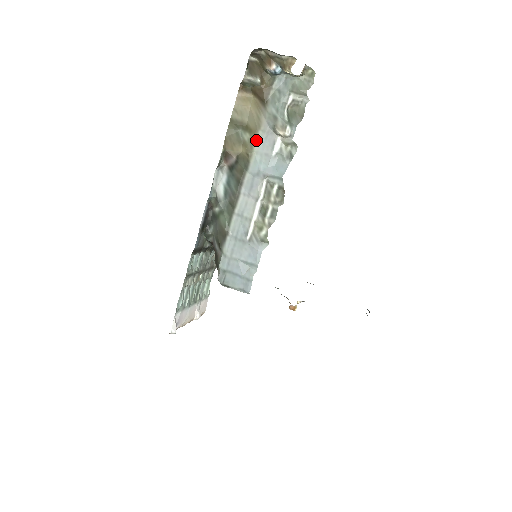
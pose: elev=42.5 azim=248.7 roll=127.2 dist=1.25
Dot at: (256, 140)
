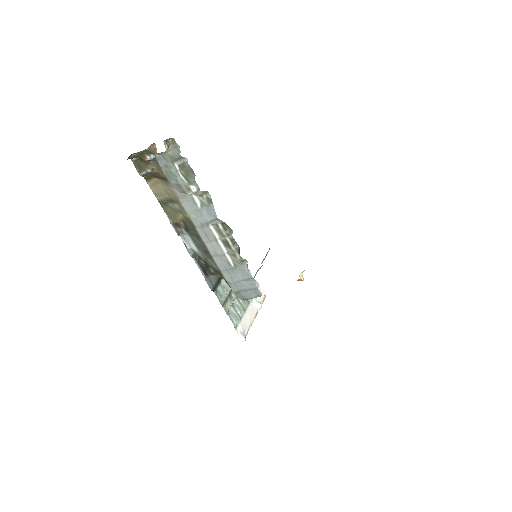
Dot at: (183, 206)
